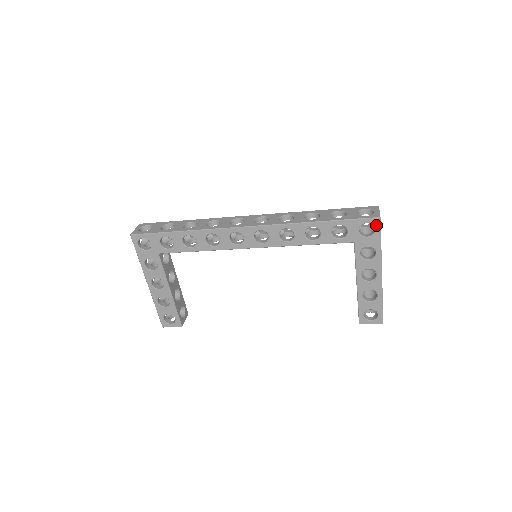
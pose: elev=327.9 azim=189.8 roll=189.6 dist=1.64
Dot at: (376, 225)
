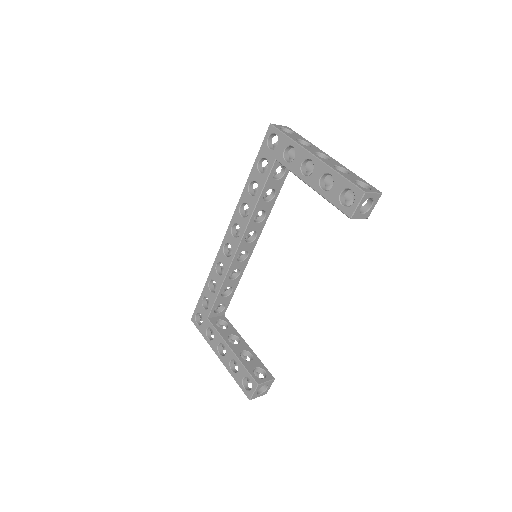
Dot at: (273, 131)
